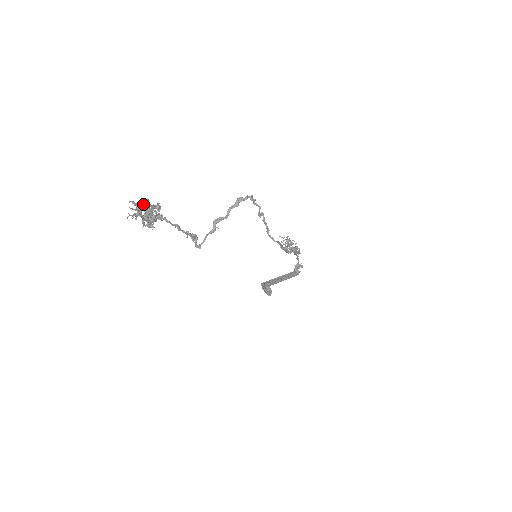
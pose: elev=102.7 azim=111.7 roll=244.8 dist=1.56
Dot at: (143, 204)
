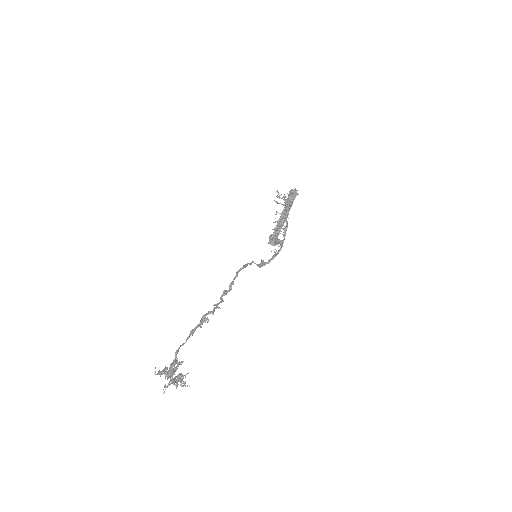
Dot at: (167, 379)
